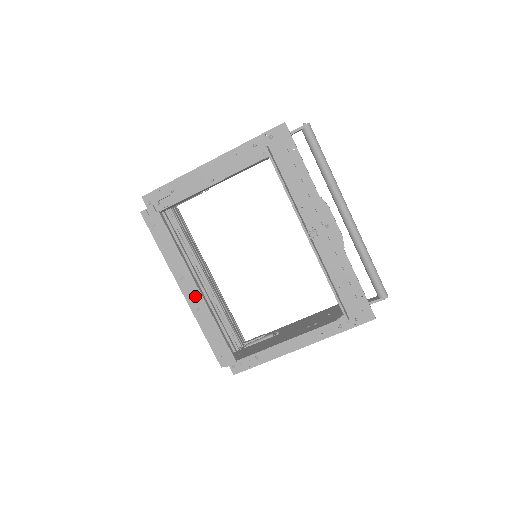
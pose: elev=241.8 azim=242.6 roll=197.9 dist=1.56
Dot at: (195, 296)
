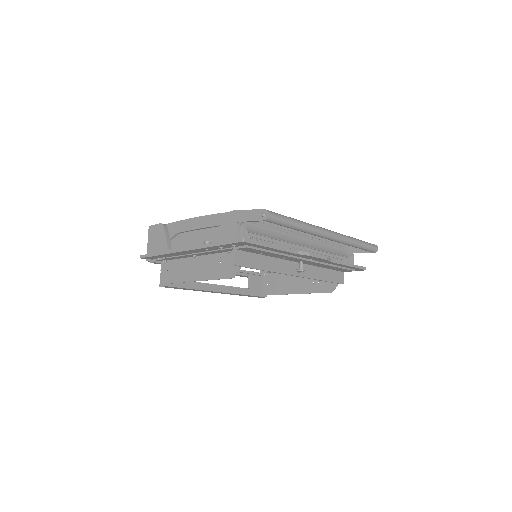
Dot at: occluded
